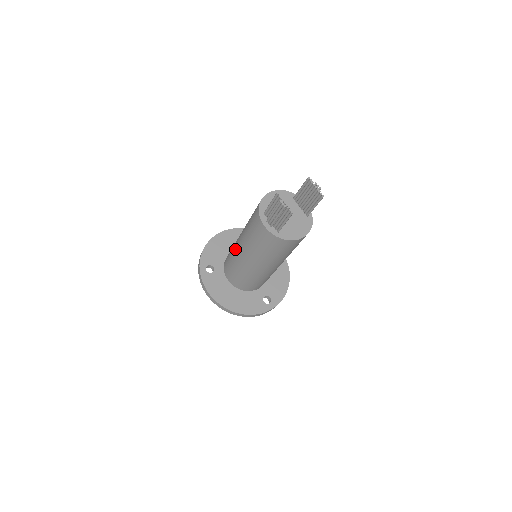
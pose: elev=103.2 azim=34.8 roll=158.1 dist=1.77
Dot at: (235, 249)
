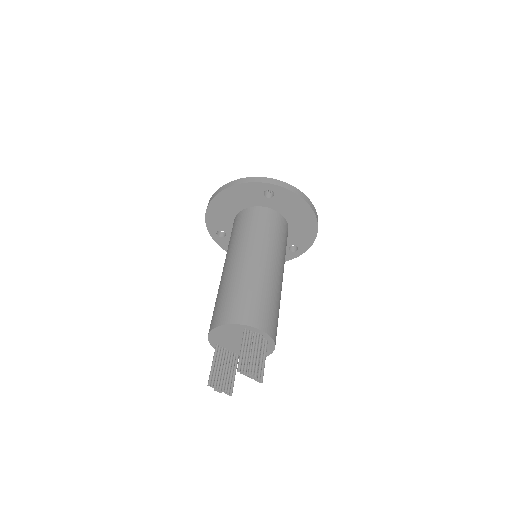
Dot at: occluded
